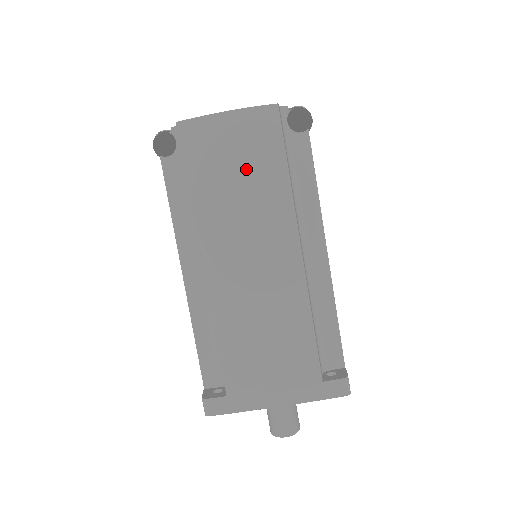
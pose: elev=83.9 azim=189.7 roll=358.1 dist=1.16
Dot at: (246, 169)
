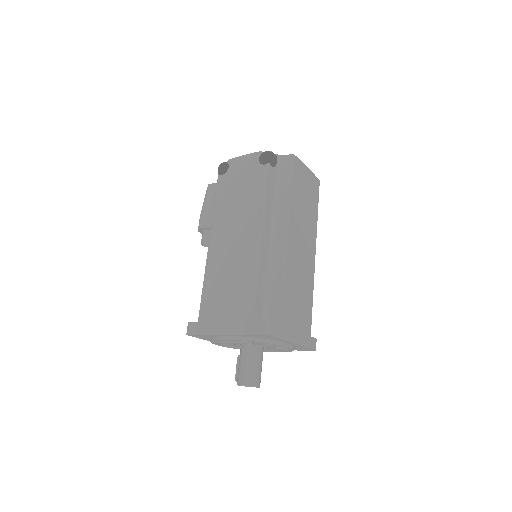
Dot at: (308, 200)
